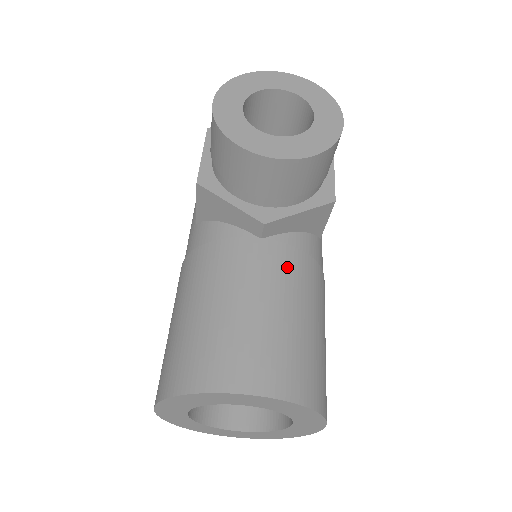
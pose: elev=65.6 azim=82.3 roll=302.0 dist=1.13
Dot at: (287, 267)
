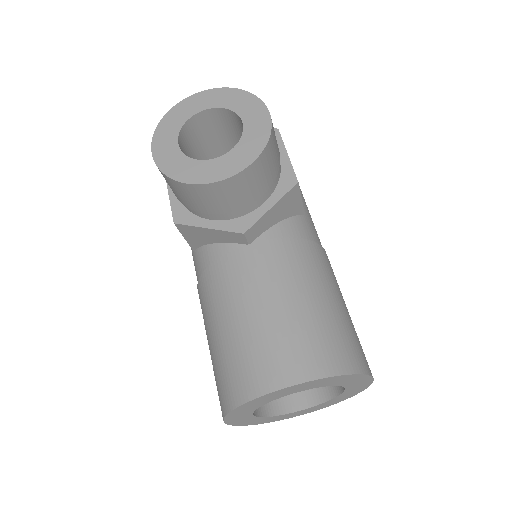
Dot at: (281, 260)
